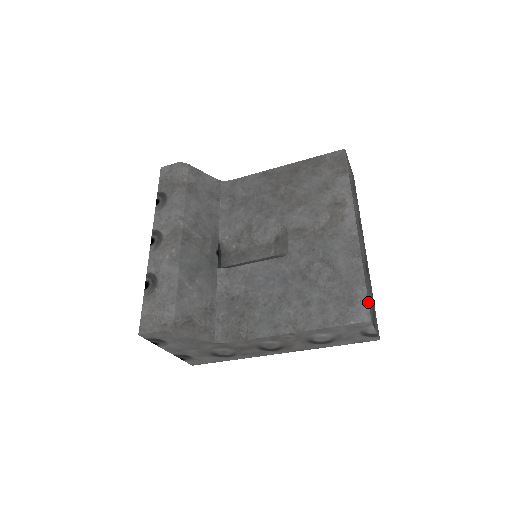
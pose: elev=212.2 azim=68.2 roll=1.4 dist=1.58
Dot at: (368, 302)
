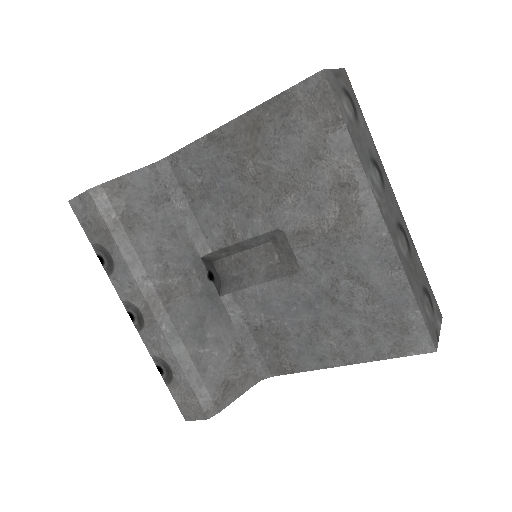
Dot at: (427, 330)
